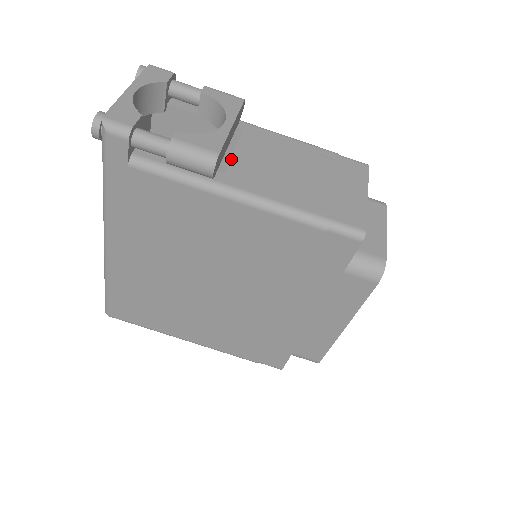
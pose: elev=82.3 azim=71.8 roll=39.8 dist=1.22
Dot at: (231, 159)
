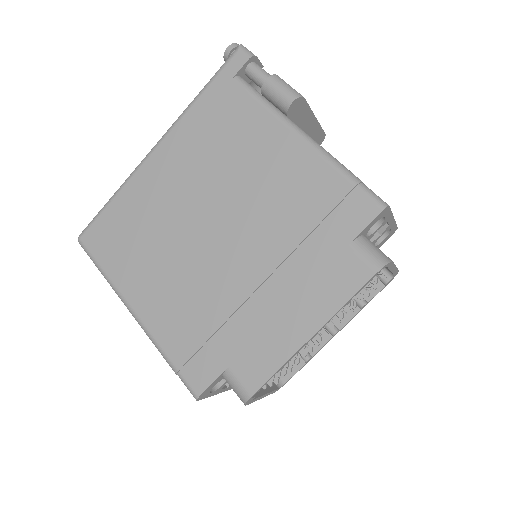
Dot at: occluded
